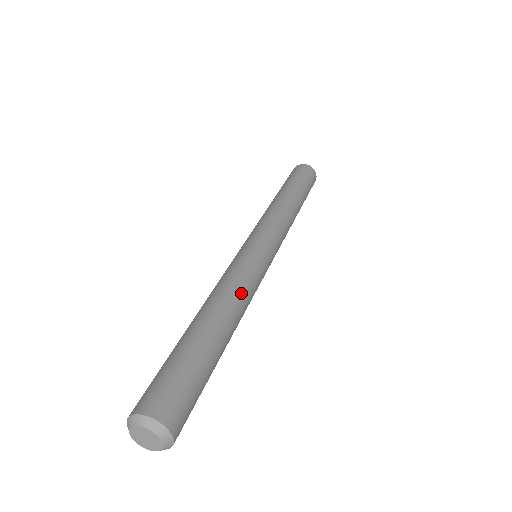
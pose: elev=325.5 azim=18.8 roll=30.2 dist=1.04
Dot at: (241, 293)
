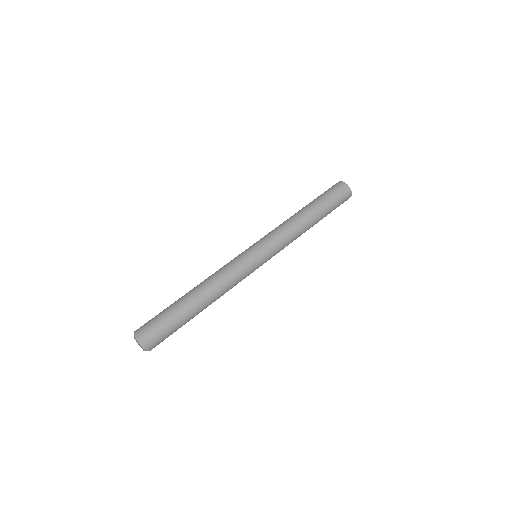
Dot at: (226, 290)
